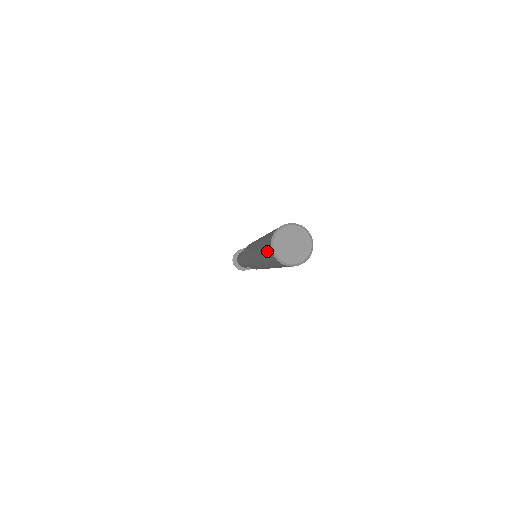
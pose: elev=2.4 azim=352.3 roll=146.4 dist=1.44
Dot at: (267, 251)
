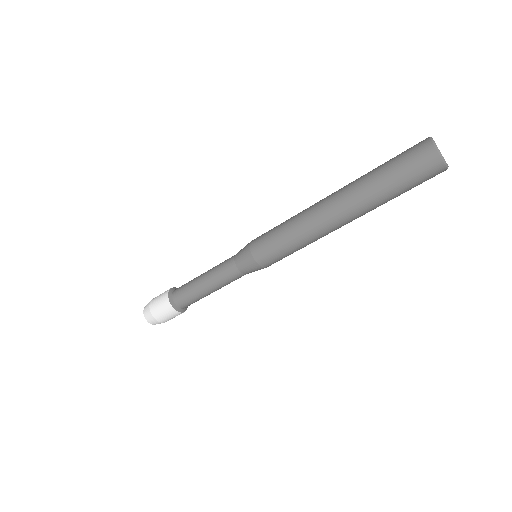
Dot at: (418, 166)
